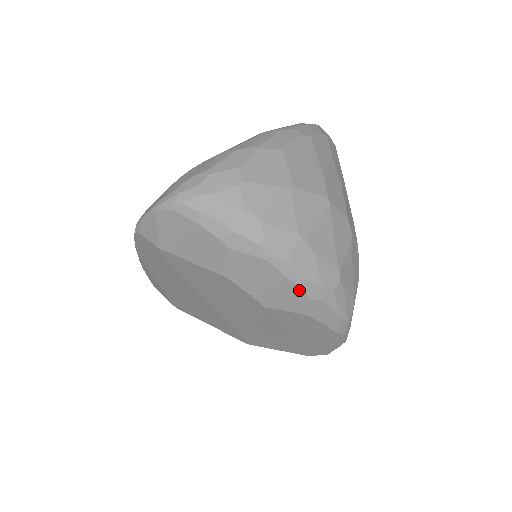
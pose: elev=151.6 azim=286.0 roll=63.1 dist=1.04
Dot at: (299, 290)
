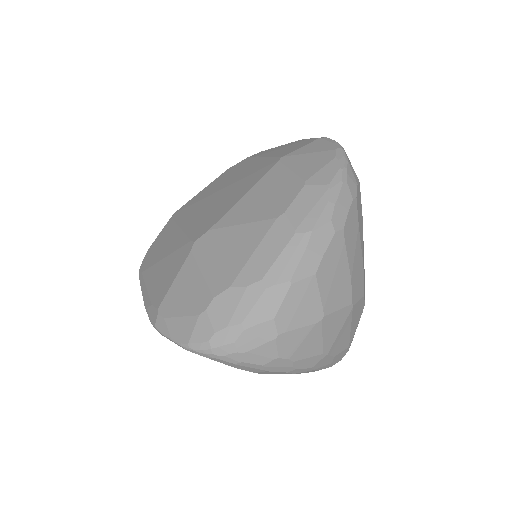
Dot at: occluded
